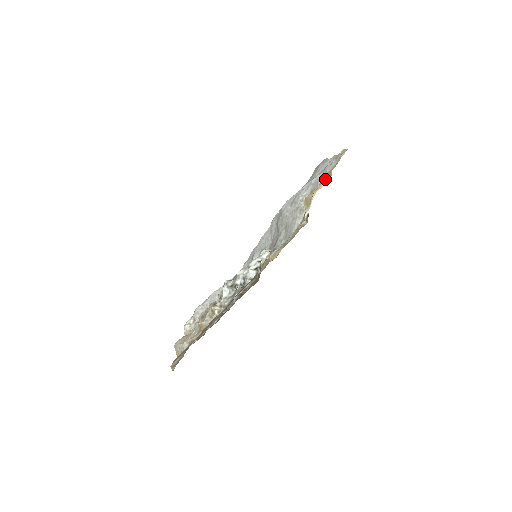
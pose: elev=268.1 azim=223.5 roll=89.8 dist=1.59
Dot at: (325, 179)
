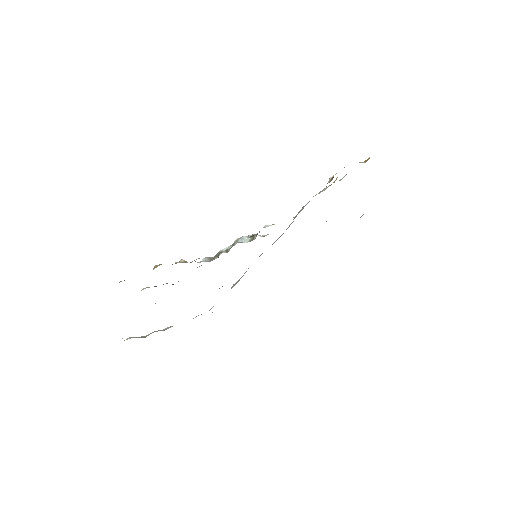
Dot at: (361, 162)
